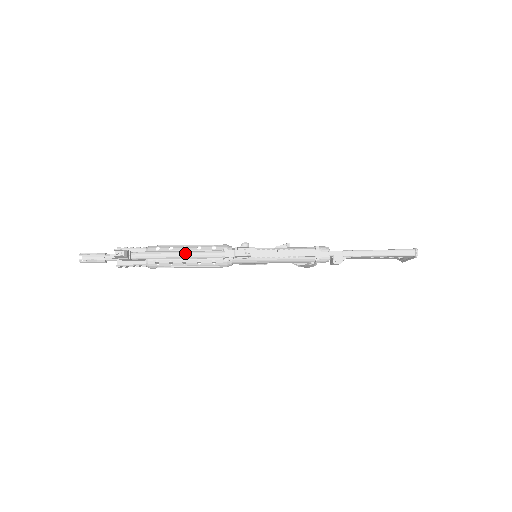
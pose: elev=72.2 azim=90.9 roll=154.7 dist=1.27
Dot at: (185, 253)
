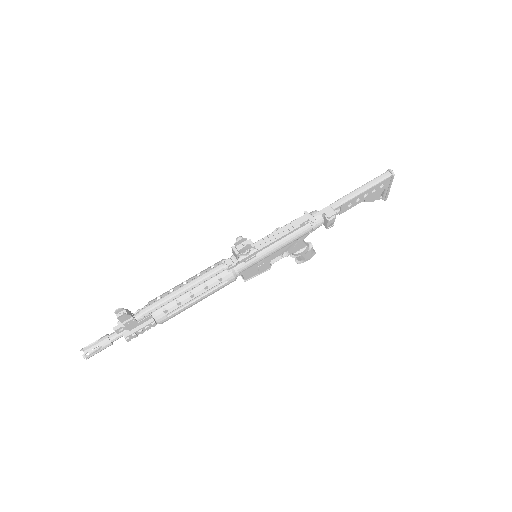
Dot at: (187, 284)
